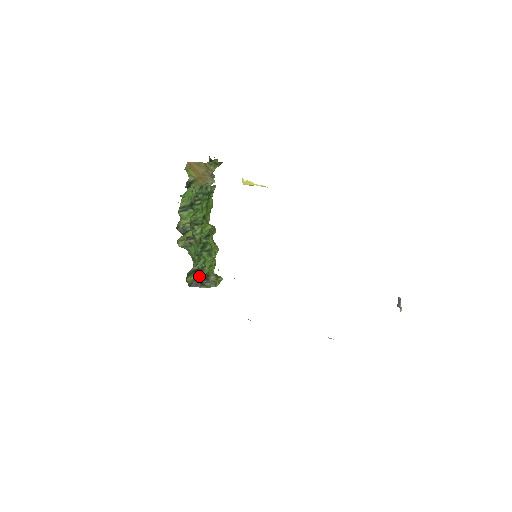
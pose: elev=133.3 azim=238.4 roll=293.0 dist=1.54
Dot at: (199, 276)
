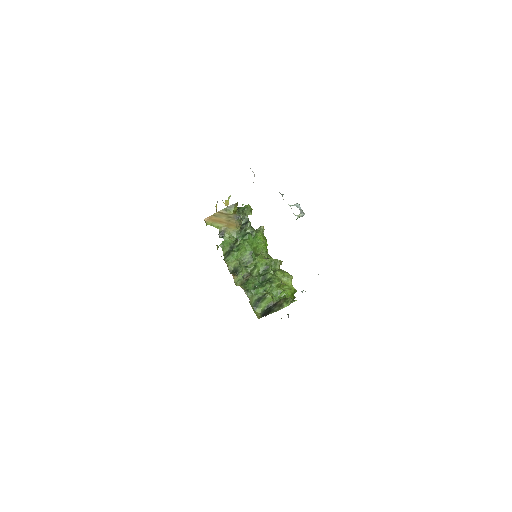
Dot at: (268, 305)
